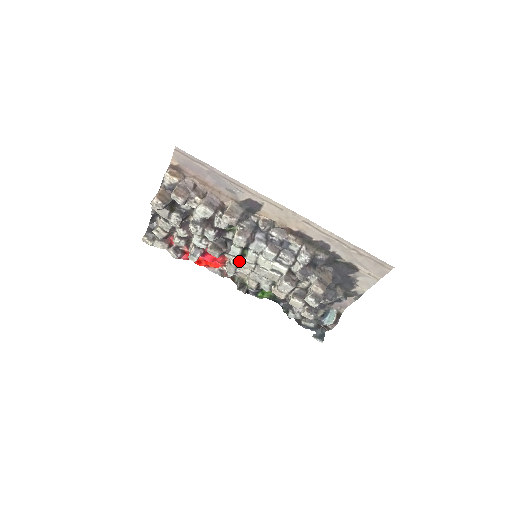
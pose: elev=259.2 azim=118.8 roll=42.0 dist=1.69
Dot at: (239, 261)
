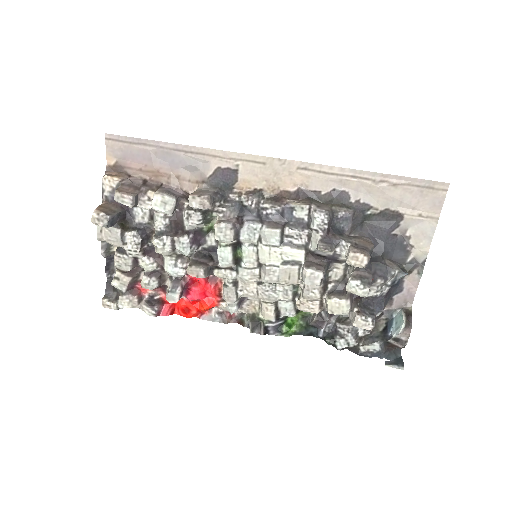
Dot at: (235, 273)
